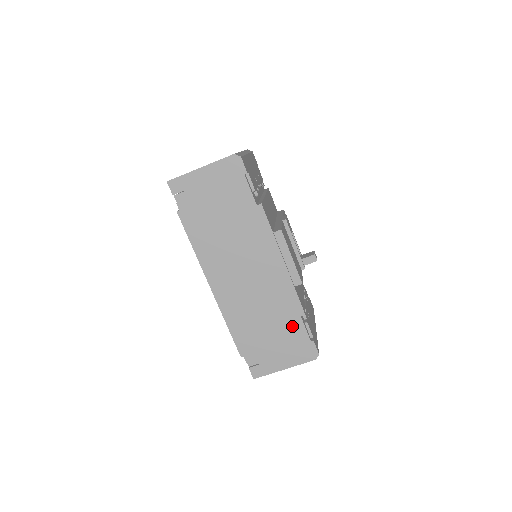
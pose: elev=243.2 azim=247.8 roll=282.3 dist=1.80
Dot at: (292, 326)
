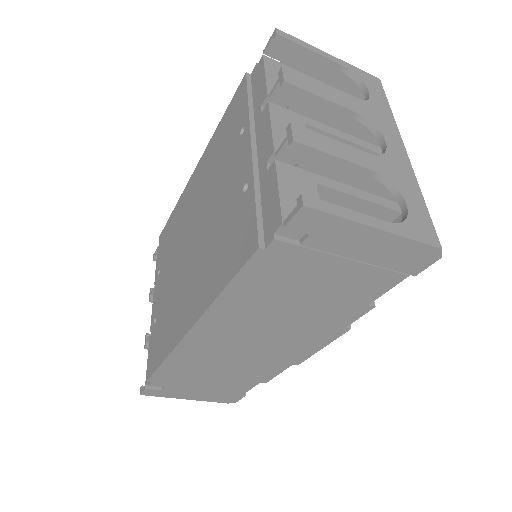
Dot at: (240, 384)
